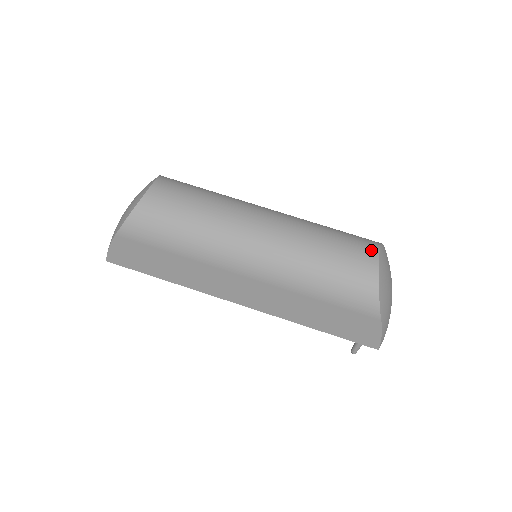
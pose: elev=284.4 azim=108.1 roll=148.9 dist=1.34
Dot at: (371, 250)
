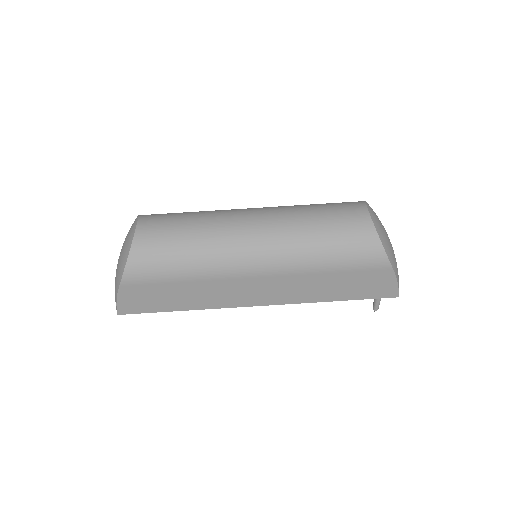
Dot at: (360, 210)
